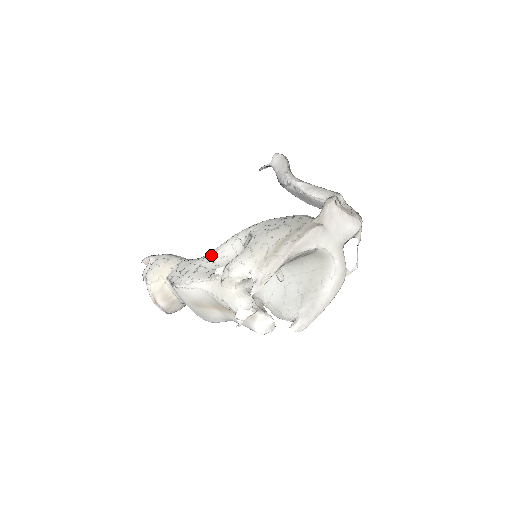
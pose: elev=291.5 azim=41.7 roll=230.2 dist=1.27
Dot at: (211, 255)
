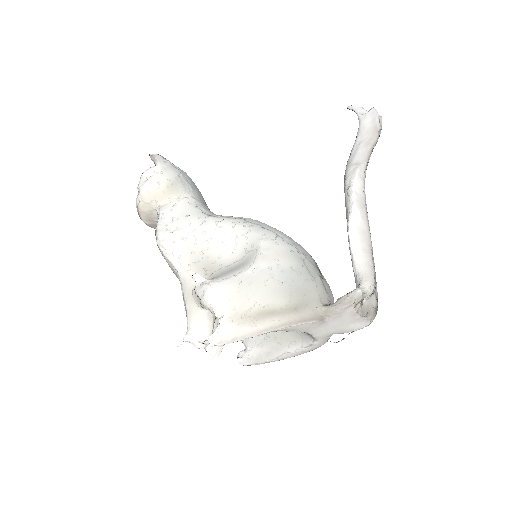
Dot at: (212, 227)
